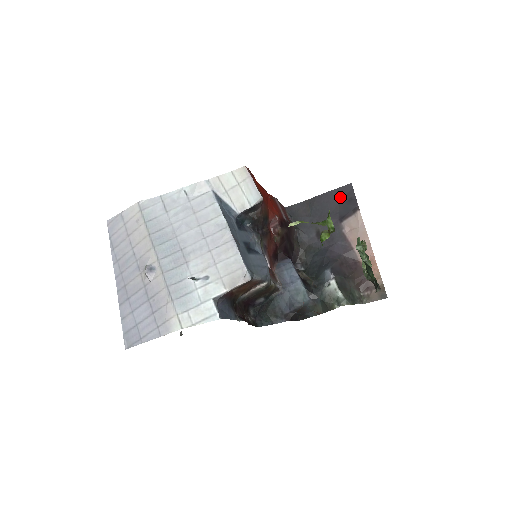
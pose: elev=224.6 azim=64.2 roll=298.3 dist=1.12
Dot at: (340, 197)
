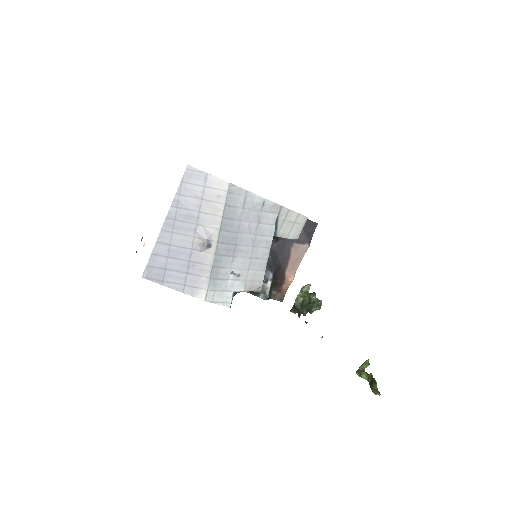
Dot at: (306, 226)
